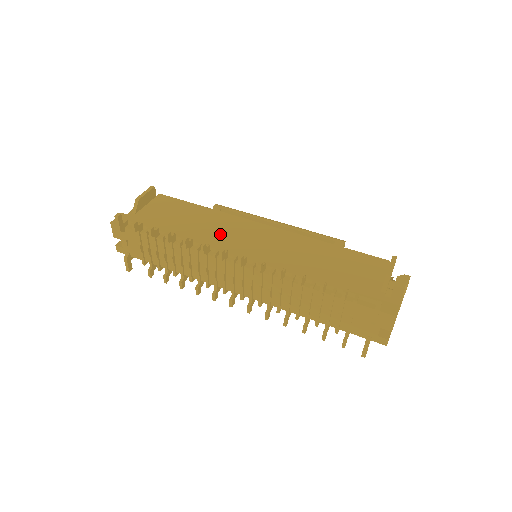
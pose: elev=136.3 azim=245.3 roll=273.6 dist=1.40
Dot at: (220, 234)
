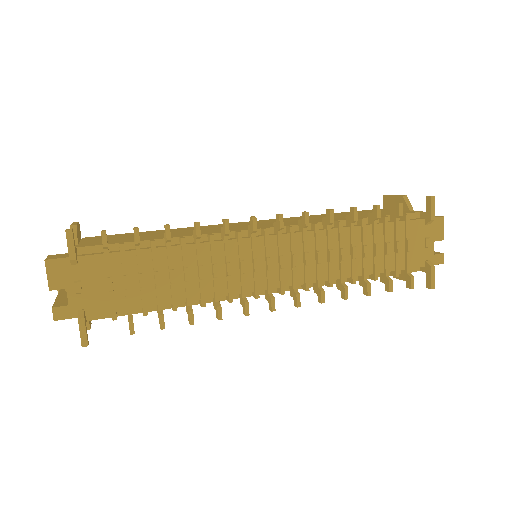
Dot at: (216, 229)
